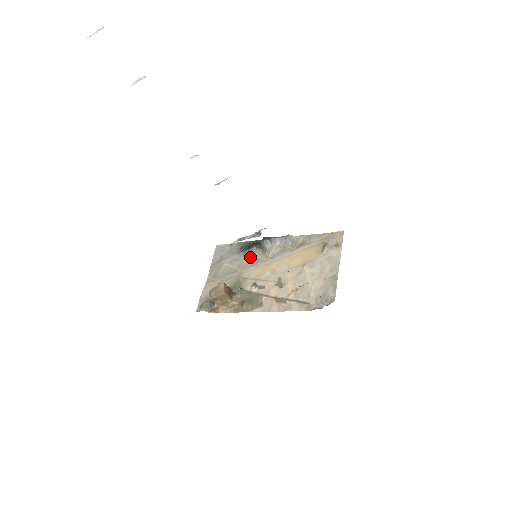
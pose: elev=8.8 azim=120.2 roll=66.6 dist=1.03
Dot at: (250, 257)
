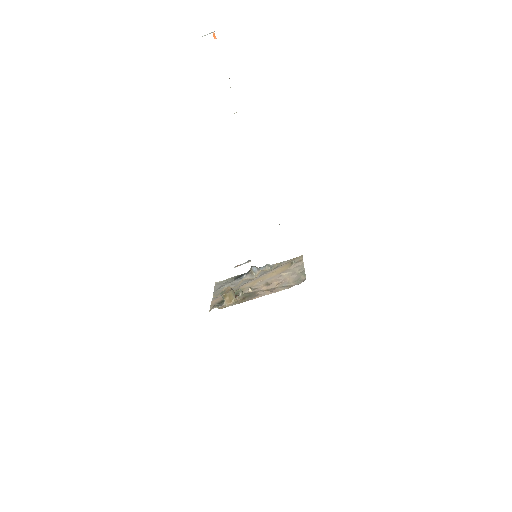
Dot at: (242, 280)
